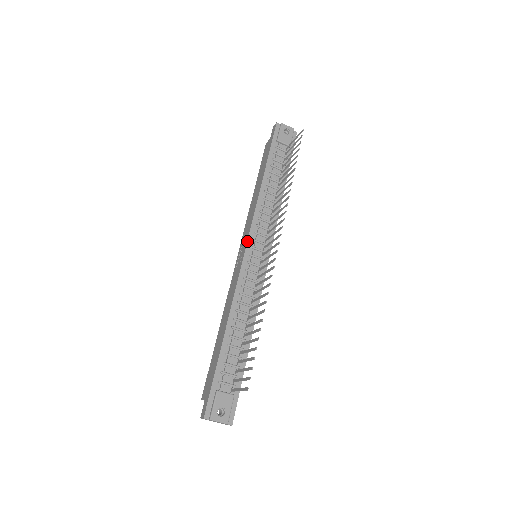
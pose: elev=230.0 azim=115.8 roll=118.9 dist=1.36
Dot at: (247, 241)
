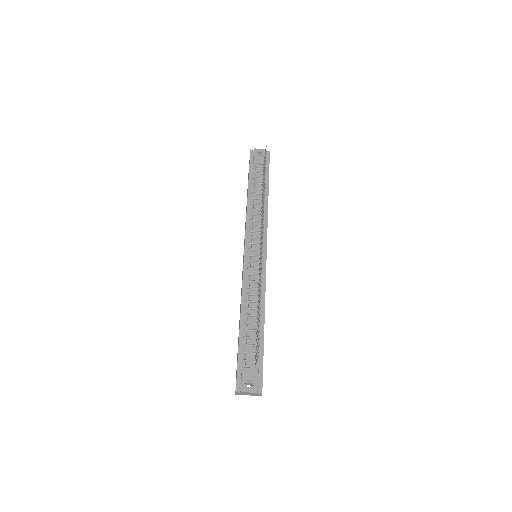
Dot at: (244, 246)
